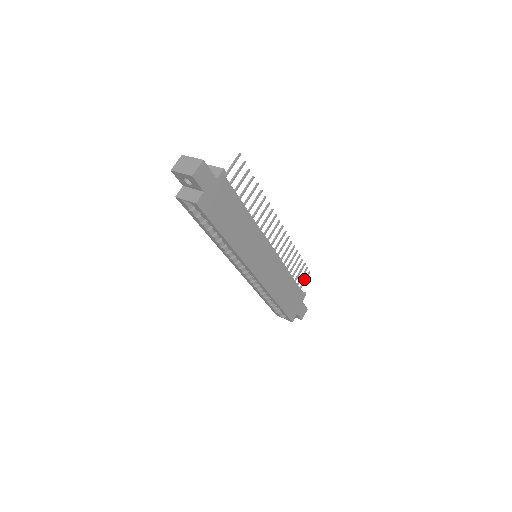
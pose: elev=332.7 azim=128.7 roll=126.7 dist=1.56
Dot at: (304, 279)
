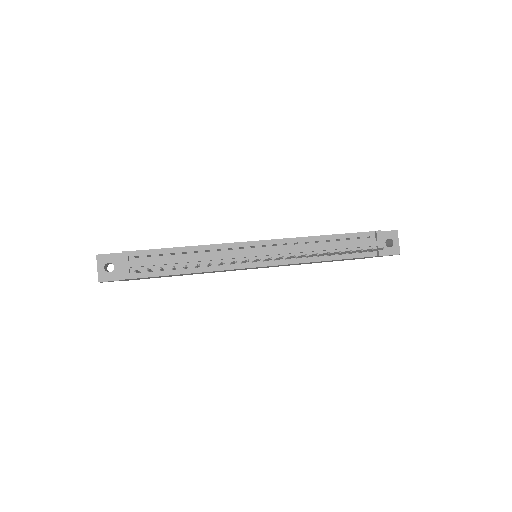
Dot at: (376, 249)
